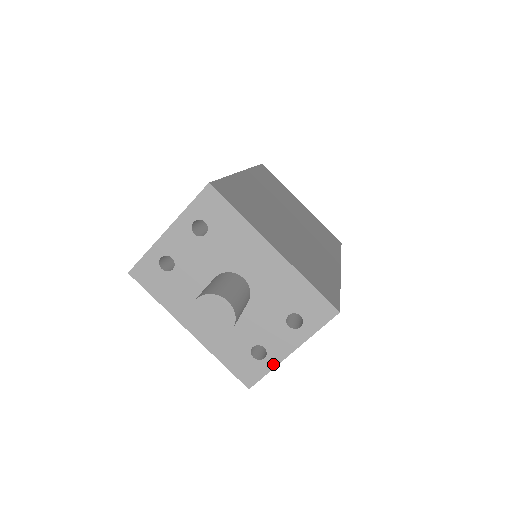
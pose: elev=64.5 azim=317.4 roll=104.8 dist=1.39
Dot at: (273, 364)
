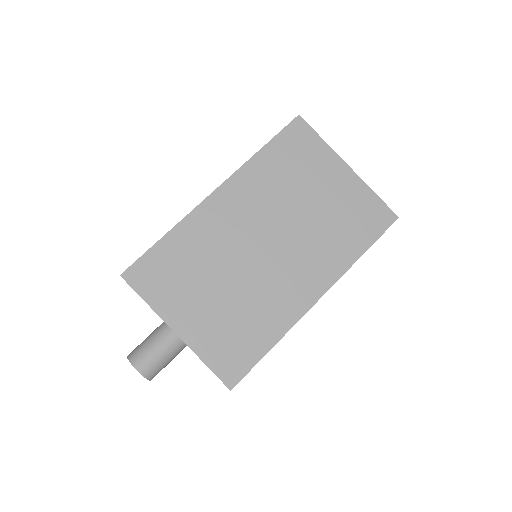
Dot at: occluded
